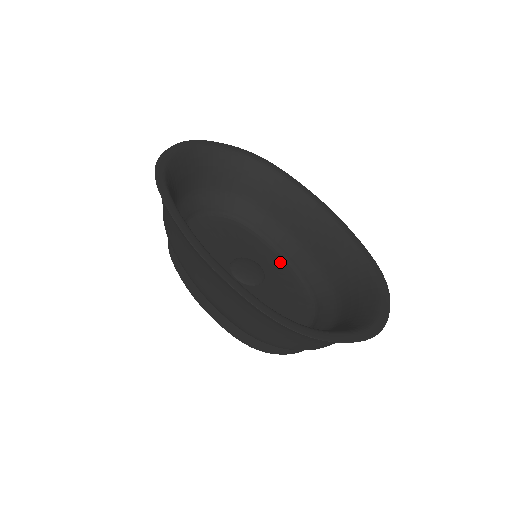
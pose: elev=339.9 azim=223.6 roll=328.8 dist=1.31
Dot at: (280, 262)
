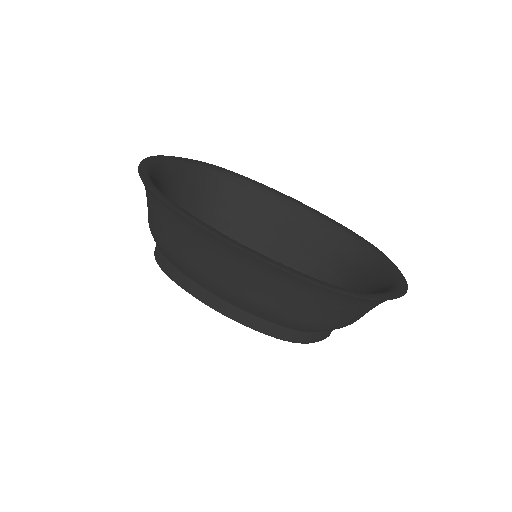
Dot at: occluded
